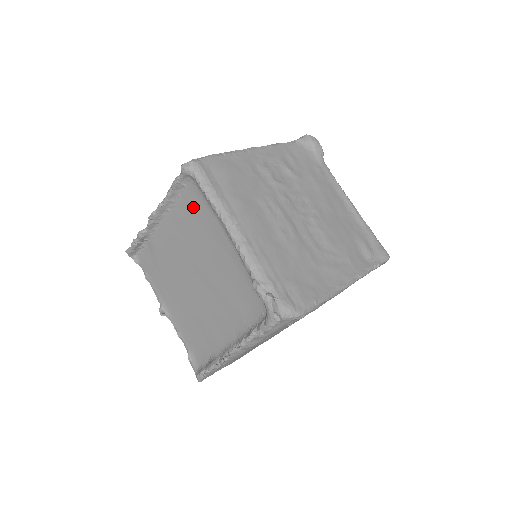
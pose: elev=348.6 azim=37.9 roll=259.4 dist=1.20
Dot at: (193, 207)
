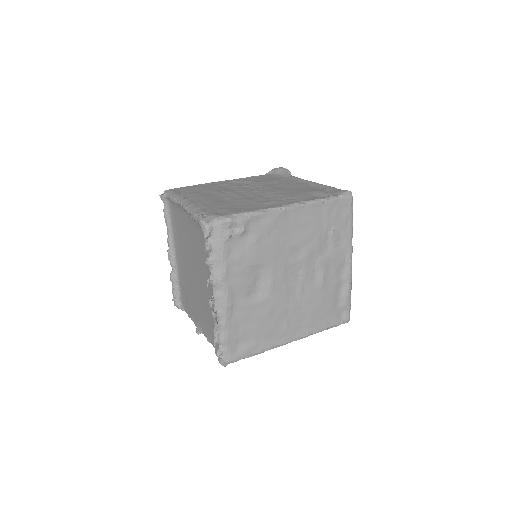
Dot at: (176, 220)
